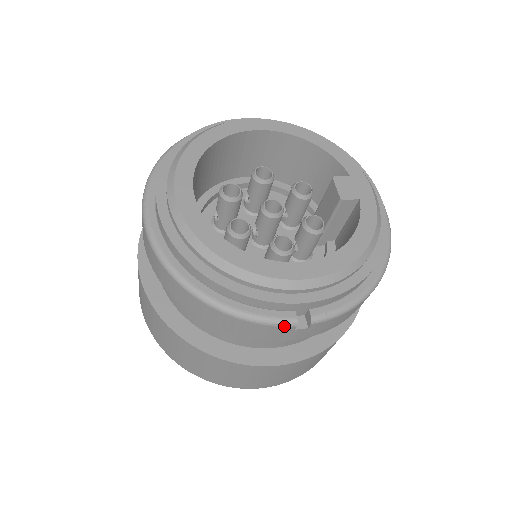
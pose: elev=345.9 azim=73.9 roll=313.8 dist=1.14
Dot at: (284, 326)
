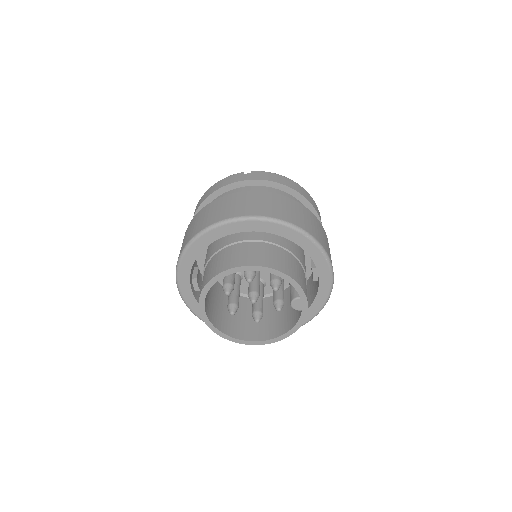
Dot at: (238, 174)
